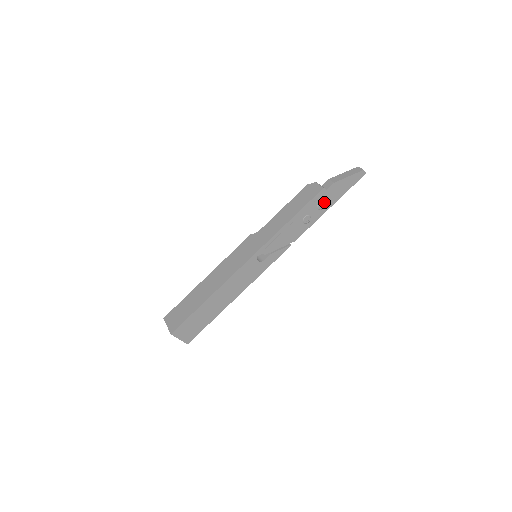
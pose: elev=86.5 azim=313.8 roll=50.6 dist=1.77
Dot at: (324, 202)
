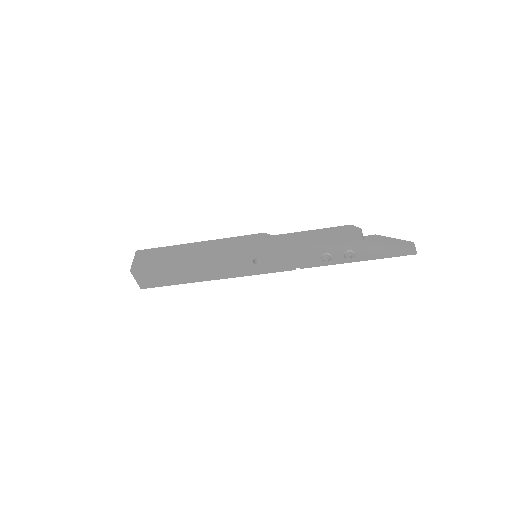
Dot at: (355, 253)
